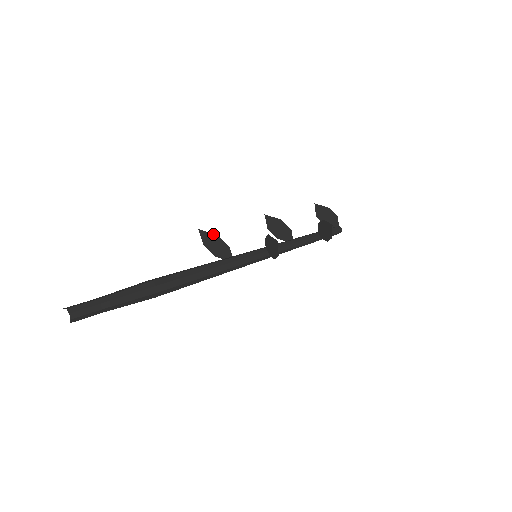
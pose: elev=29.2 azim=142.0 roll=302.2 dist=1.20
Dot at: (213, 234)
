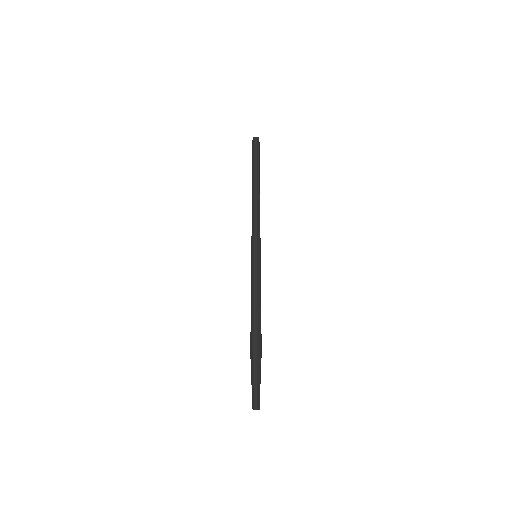
Dot at: occluded
